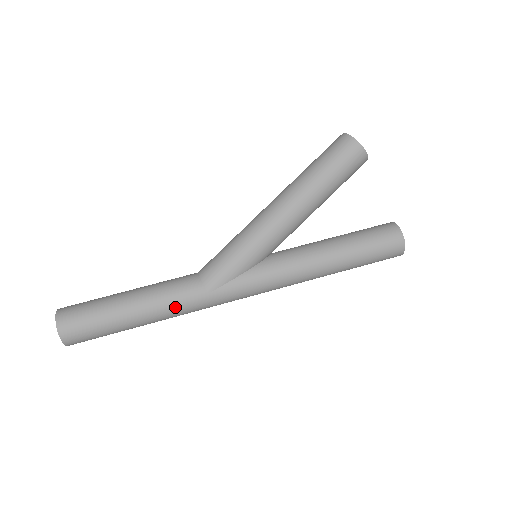
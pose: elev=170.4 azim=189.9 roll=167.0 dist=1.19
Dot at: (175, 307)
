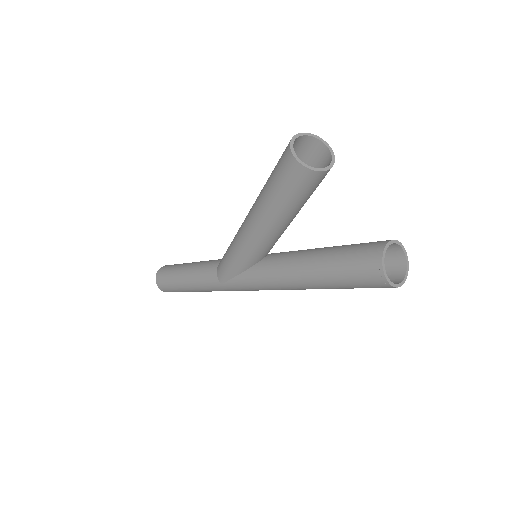
Dot at: (206, 288)
